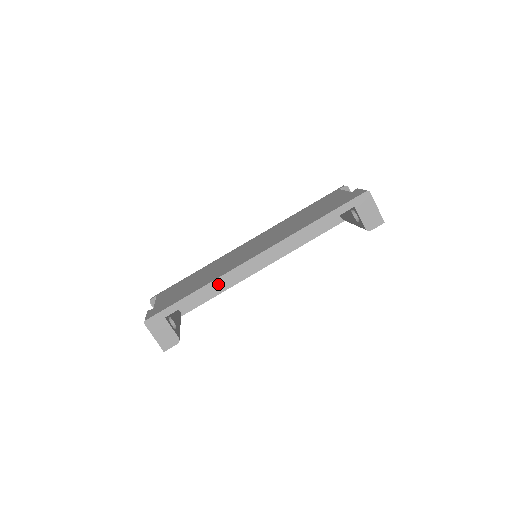
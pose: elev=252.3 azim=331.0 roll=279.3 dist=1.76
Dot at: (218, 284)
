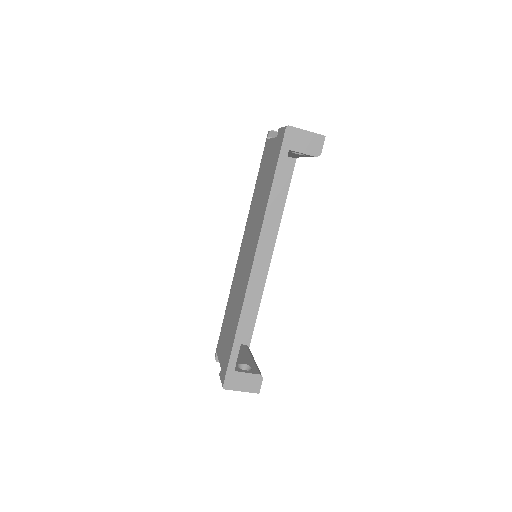
Dot at: (247, 311)
